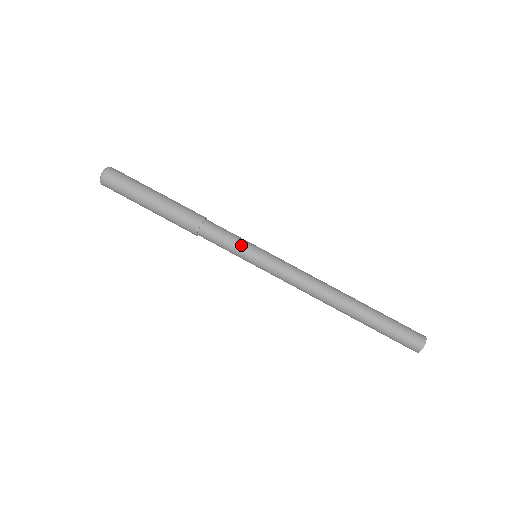
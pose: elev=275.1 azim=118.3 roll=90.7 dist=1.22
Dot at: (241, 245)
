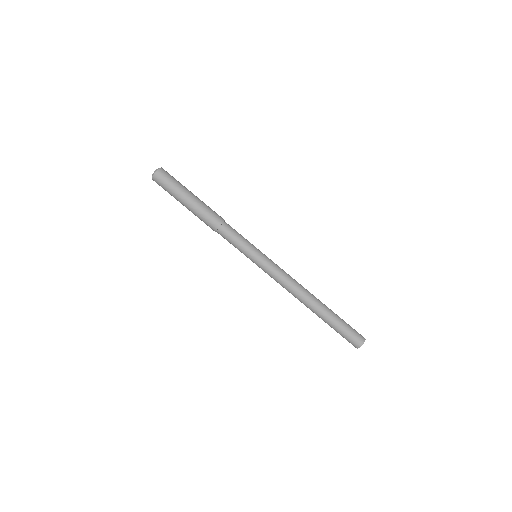
Dot at: (243, 251)
